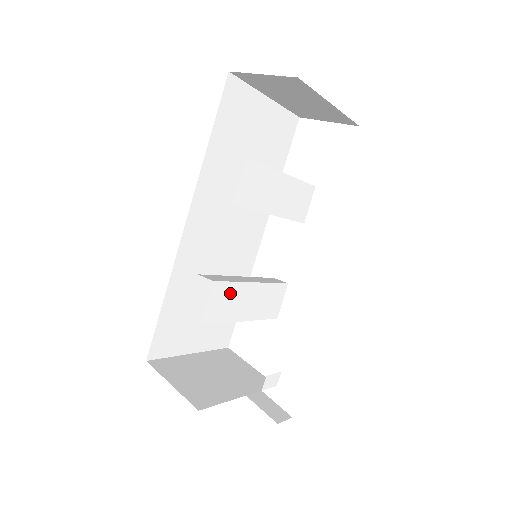
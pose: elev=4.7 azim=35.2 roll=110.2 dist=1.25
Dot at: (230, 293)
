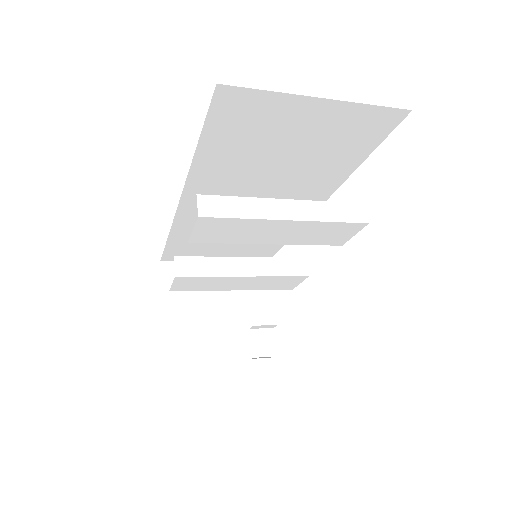
Dot at: (206, 280)
